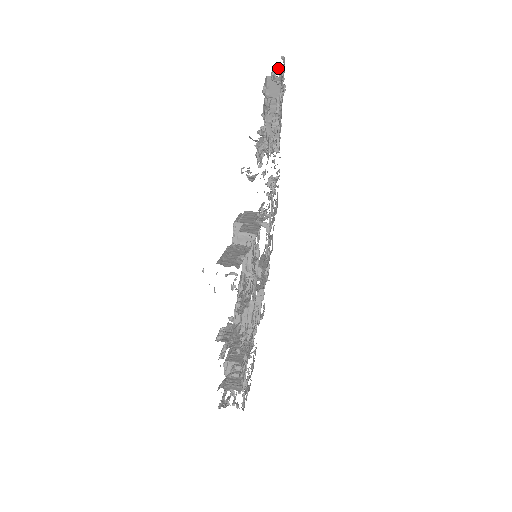
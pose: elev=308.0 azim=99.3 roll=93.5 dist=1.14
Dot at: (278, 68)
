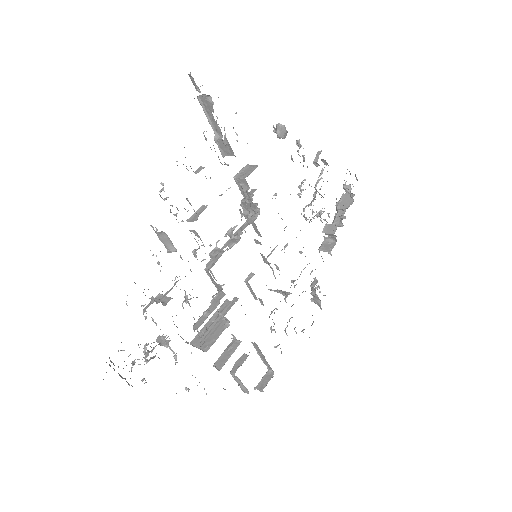
Dot at: occluded
